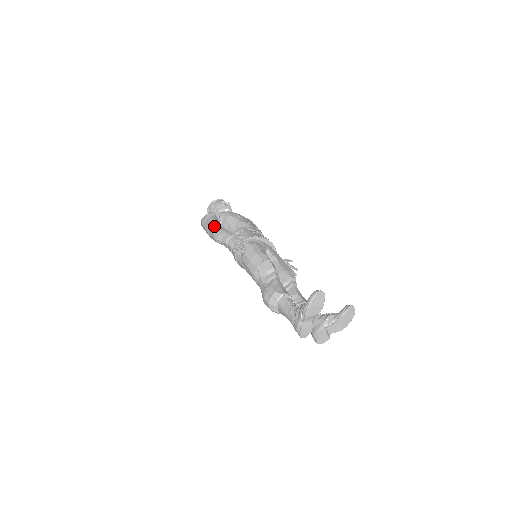
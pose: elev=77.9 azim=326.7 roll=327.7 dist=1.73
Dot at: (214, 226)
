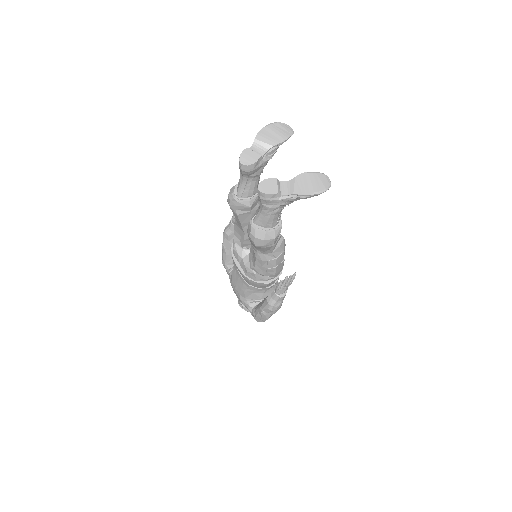
Dot at: occluded
